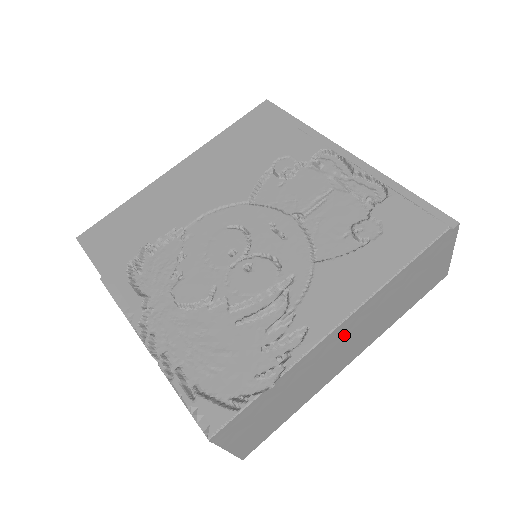
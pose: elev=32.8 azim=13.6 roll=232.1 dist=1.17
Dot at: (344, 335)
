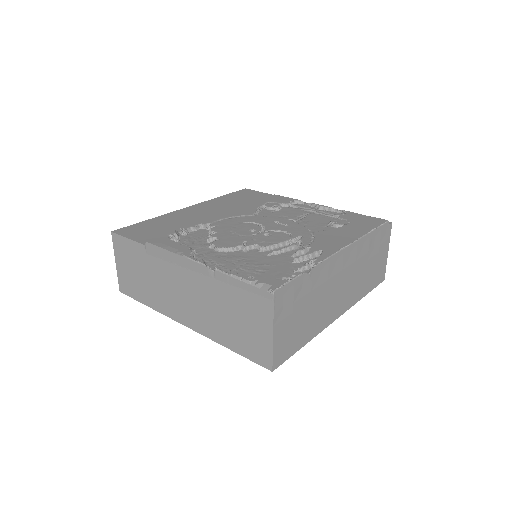
Dot at: (342, 268)
